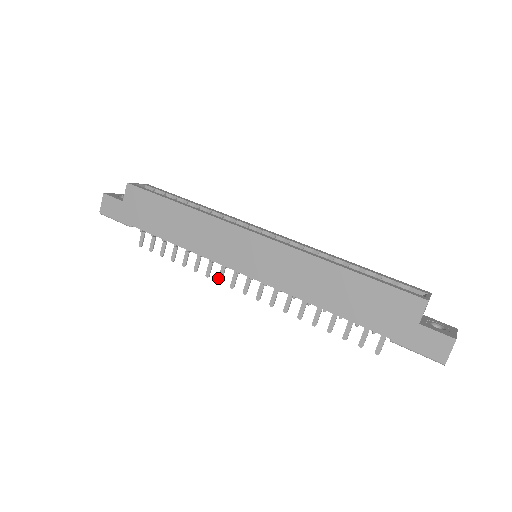
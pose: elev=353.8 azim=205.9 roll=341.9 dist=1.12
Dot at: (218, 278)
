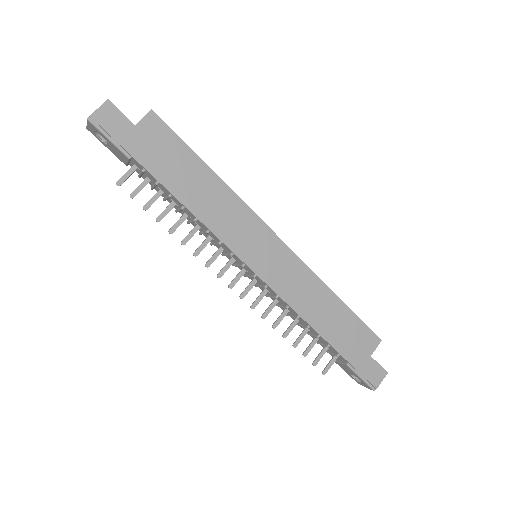
Dot at: (208, 262)
